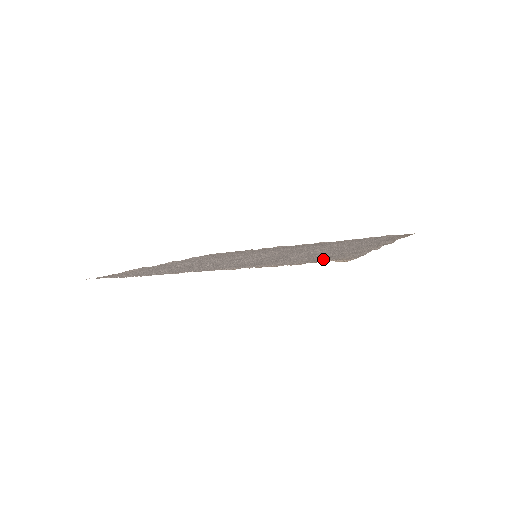
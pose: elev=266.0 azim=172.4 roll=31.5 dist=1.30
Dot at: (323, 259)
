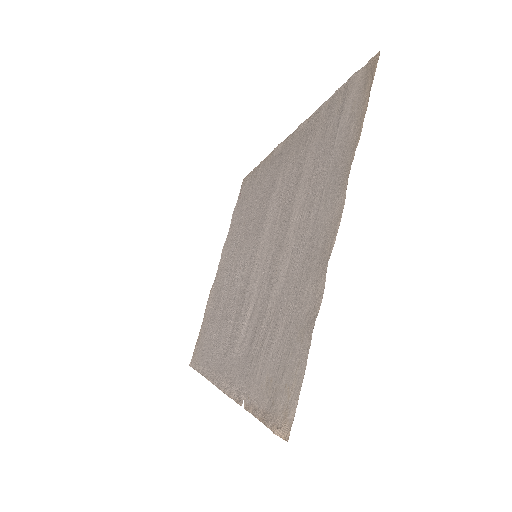
Dot at: (277, 391)
